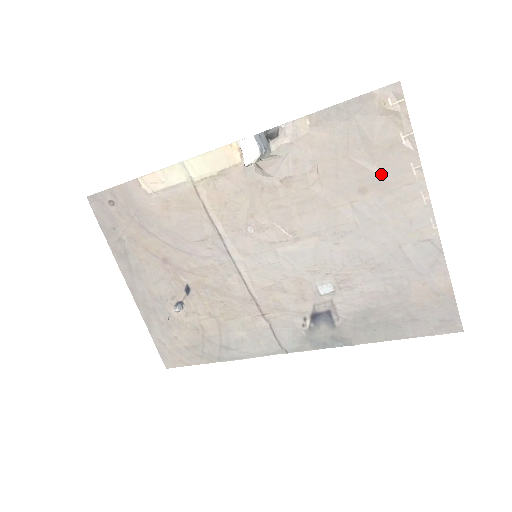
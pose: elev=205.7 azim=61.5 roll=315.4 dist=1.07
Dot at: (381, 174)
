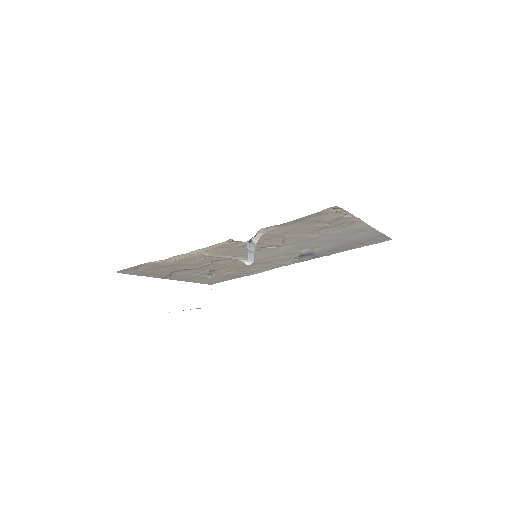
Dot at: (332, 225)
